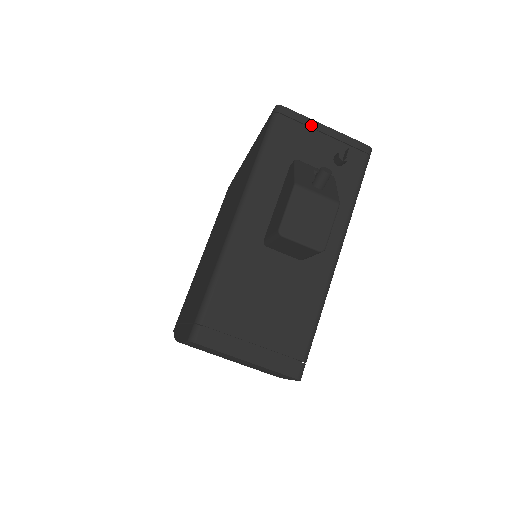
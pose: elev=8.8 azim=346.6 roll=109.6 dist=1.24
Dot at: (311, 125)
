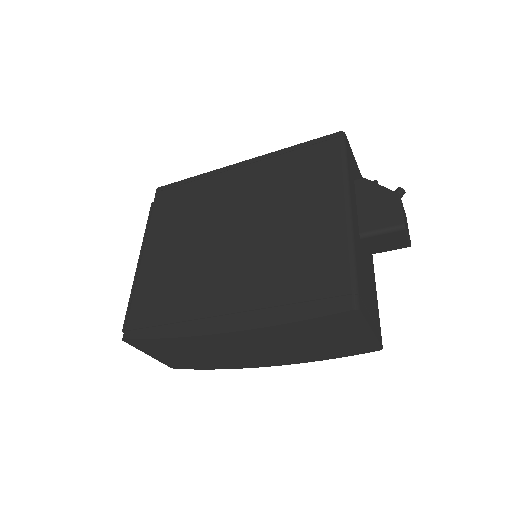
Dot at: (353, 155)
